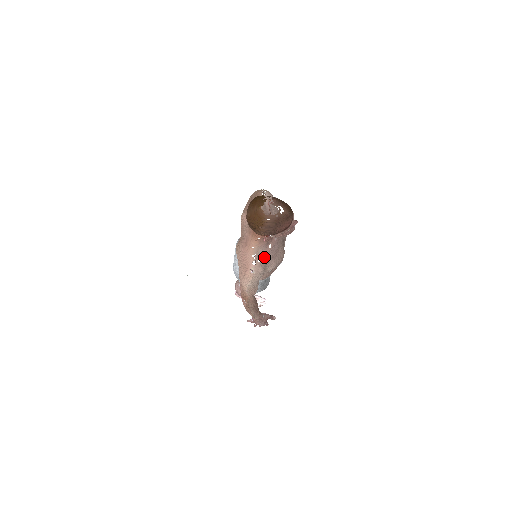
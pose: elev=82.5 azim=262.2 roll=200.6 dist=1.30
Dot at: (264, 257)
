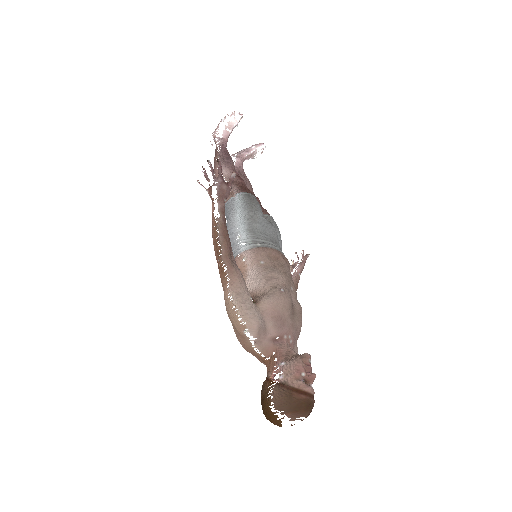
Dot at: occluded
